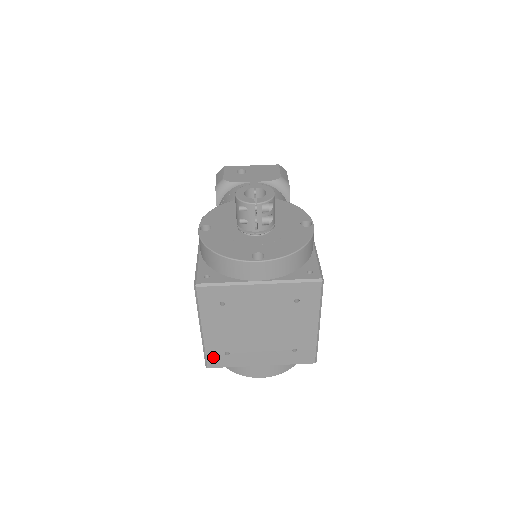
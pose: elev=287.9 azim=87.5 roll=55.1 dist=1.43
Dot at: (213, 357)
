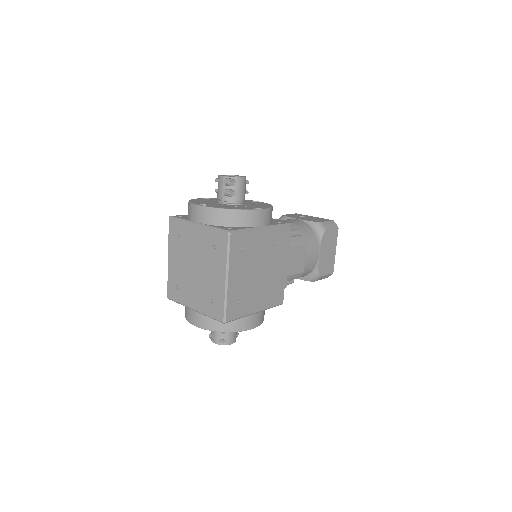
Dot at: (171, 288)
